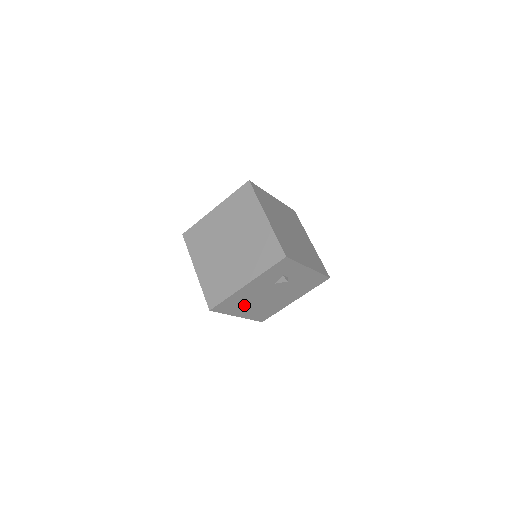
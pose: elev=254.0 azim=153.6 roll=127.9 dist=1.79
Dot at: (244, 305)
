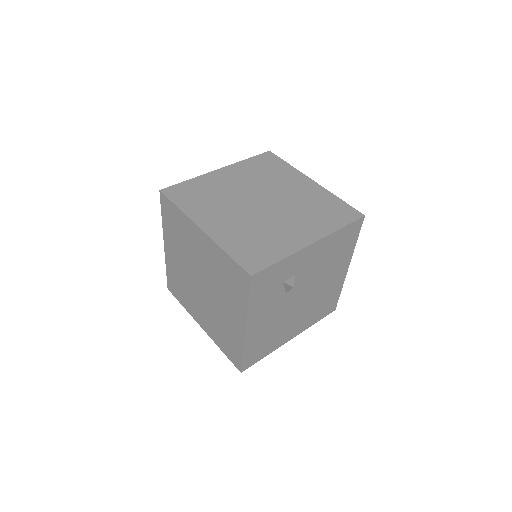
Dot at: (280, 332)
